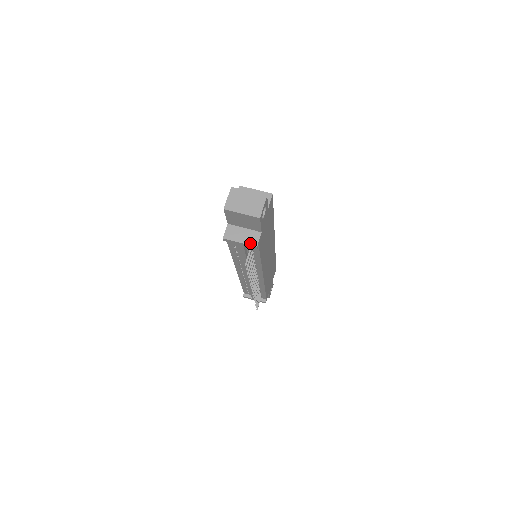
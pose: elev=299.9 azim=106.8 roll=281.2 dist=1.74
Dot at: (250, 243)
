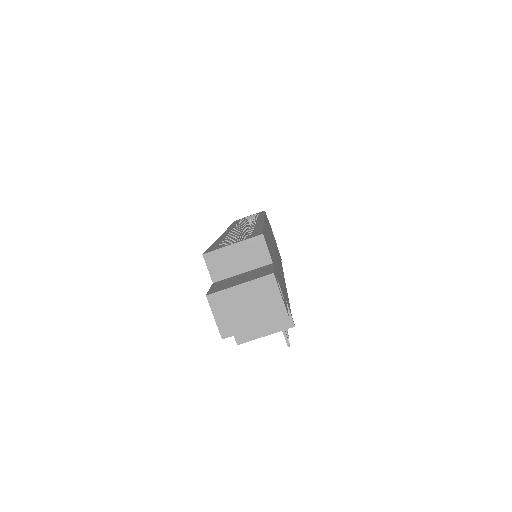
Dot at: (281, 327)
